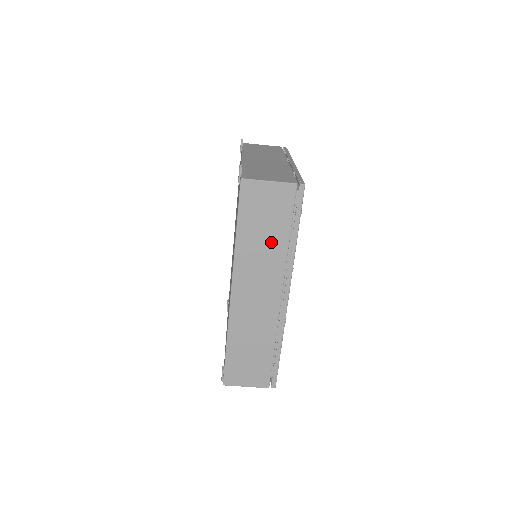
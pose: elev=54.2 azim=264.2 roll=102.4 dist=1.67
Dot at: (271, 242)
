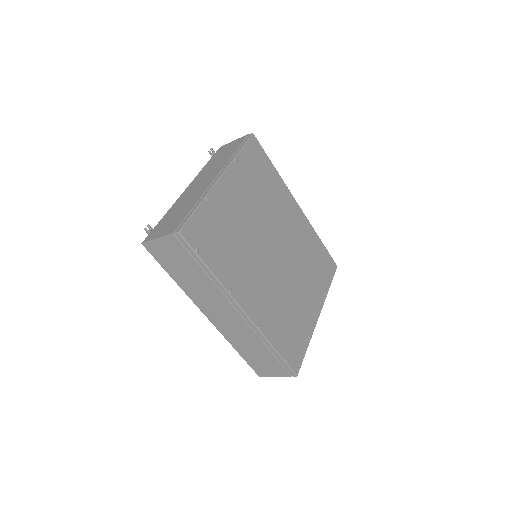
Dot at: (197, 278)
